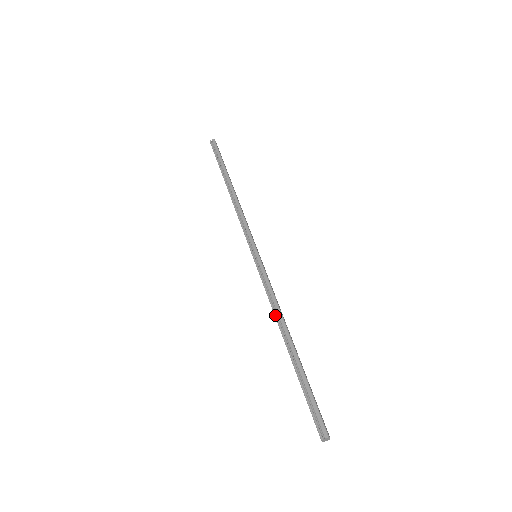
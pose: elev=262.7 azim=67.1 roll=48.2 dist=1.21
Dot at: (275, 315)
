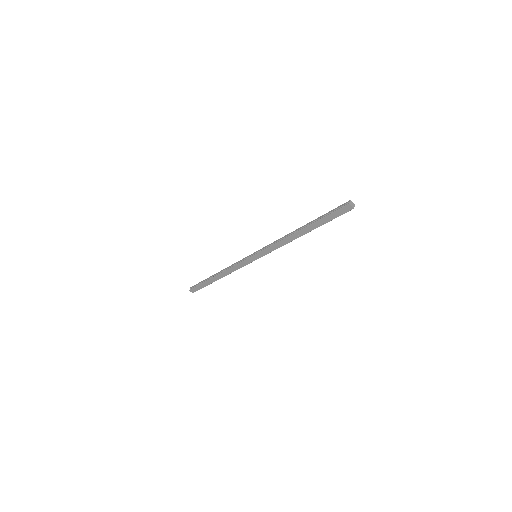
Dot at: (286, 238)
